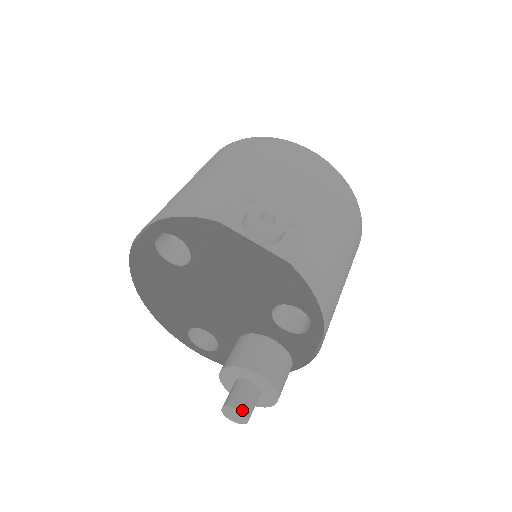
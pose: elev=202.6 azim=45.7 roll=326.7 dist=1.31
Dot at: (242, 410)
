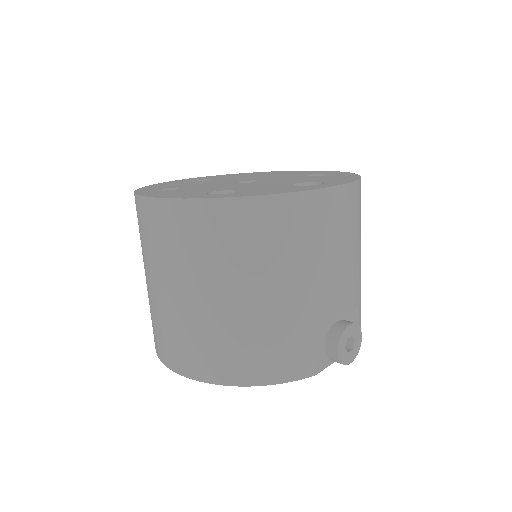
Dot at: occluded
